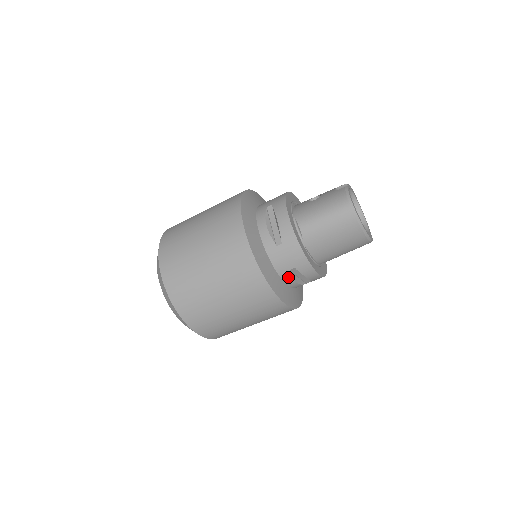
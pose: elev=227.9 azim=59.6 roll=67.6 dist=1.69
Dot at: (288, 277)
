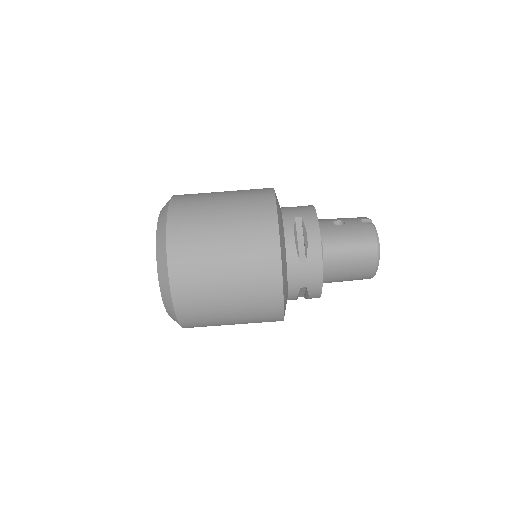
Dot at: (294, 293)
